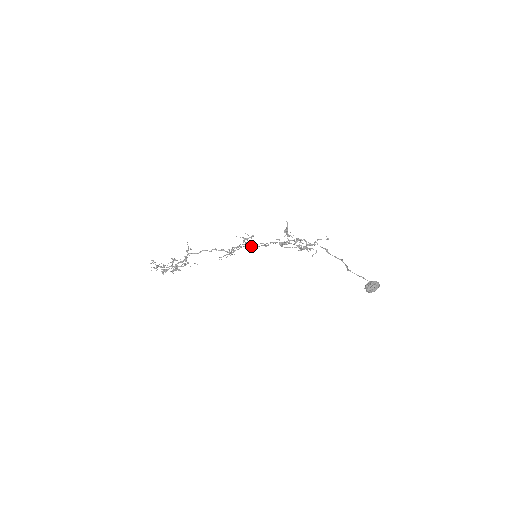
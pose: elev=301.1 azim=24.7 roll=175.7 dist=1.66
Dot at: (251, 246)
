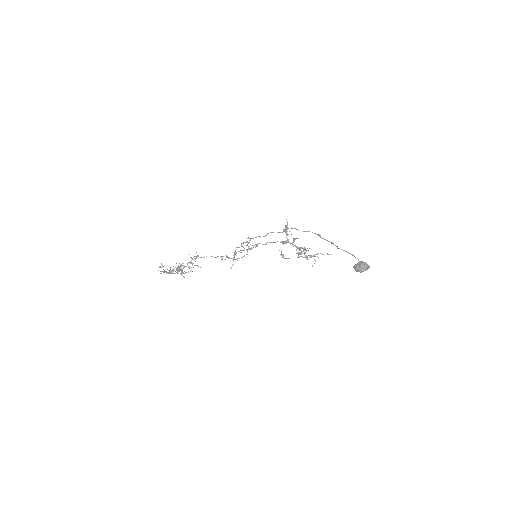
Dot at: (251, 238)
